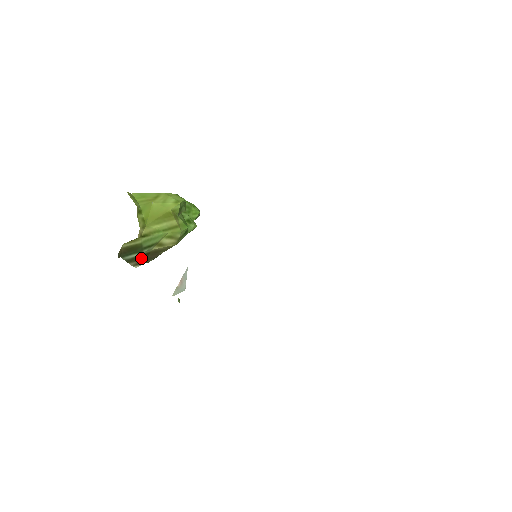
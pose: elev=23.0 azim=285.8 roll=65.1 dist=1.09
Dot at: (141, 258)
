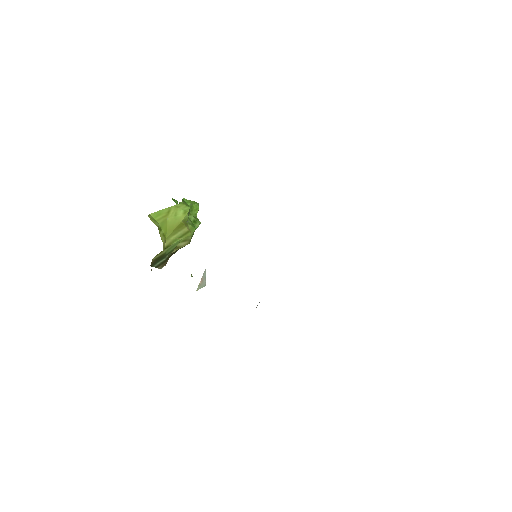
Dot at: (165, 261)
